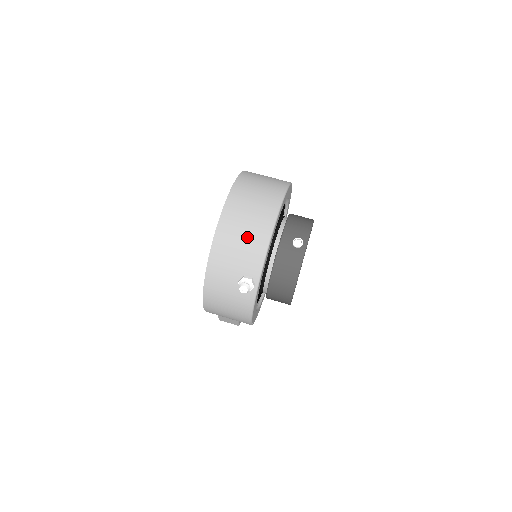
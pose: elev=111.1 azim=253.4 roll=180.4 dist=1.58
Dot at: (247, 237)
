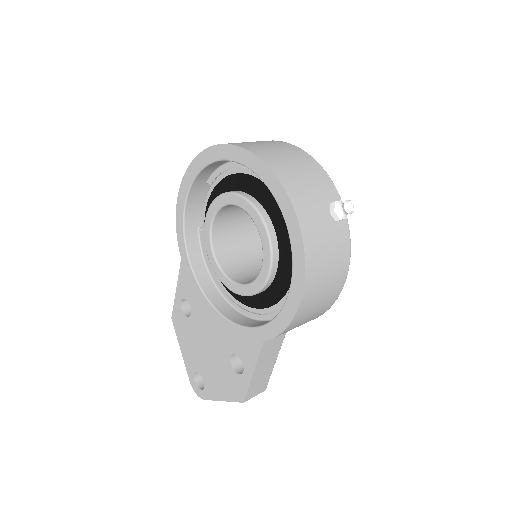
Dot at: (300, 165)
